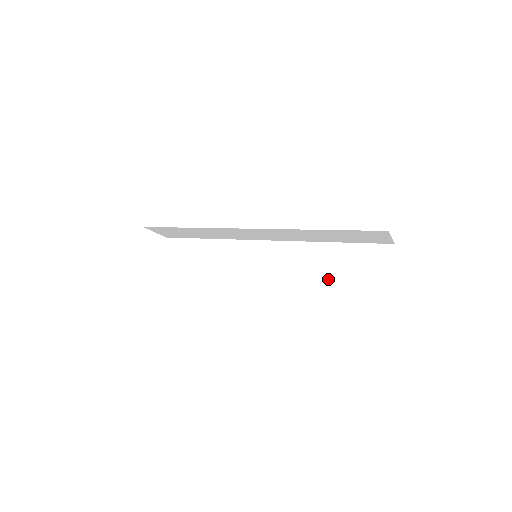
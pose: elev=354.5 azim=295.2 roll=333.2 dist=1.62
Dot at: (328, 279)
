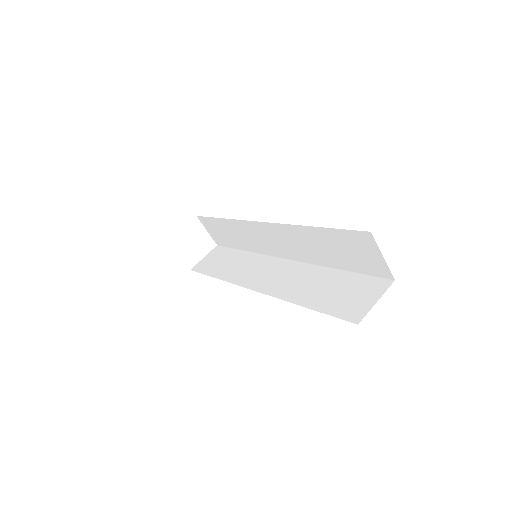
Dot at: (331, 262)
